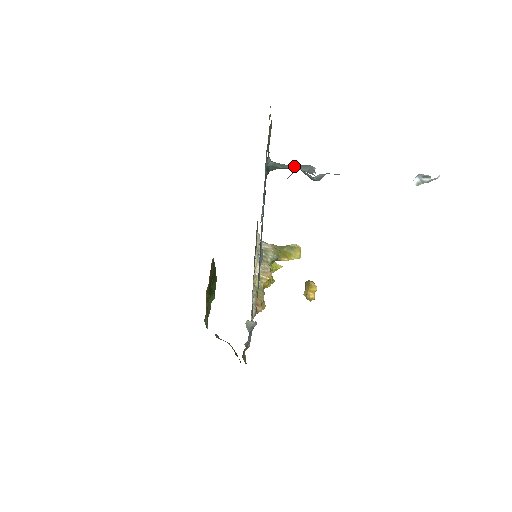
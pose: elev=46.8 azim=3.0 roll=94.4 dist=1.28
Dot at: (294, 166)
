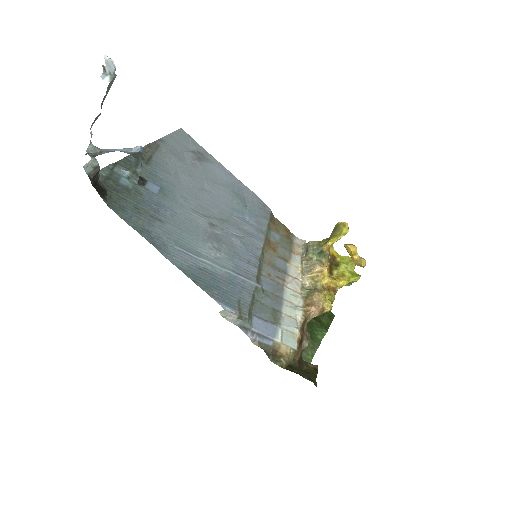
Dot at: (136, 159)
